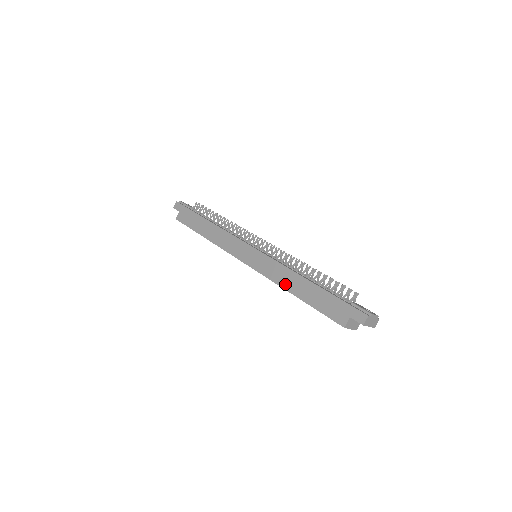
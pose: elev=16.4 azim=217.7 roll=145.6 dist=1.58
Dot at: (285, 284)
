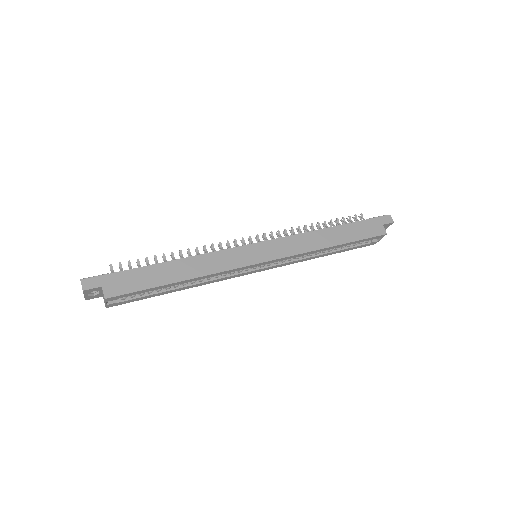
Dot at: (320, 244)
